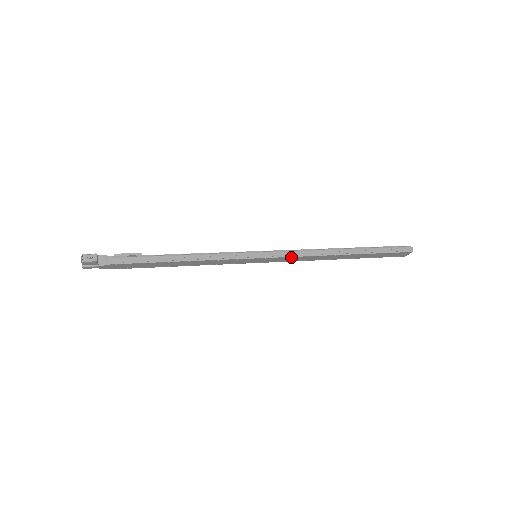
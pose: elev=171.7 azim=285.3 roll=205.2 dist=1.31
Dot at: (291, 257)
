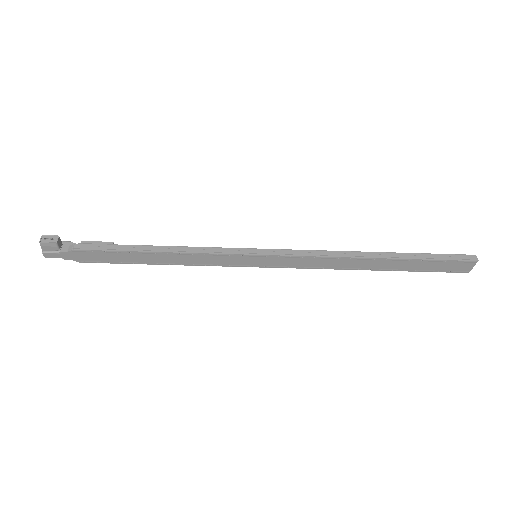
Dot at: (301, 257)
